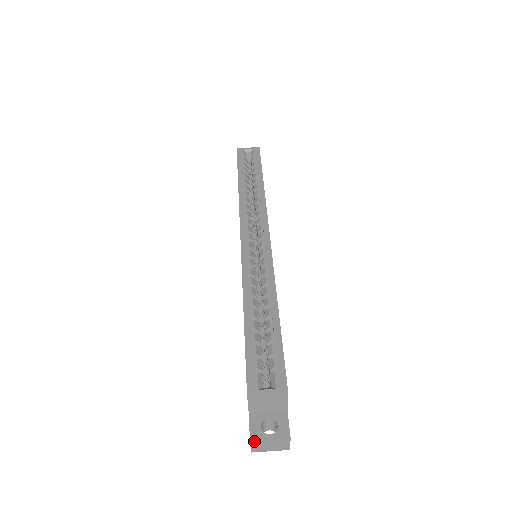
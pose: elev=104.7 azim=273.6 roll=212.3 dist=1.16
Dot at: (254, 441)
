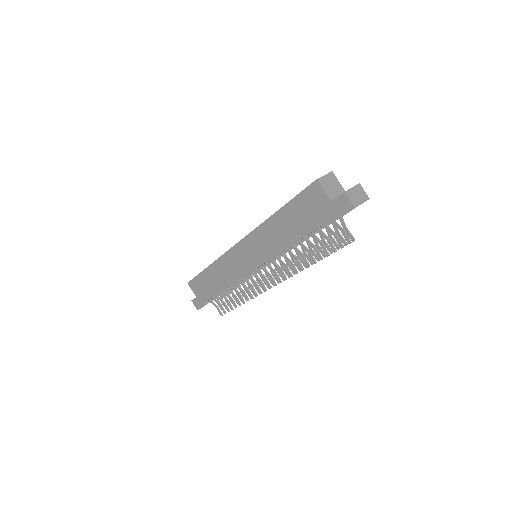
Dot at: (347, 192)
